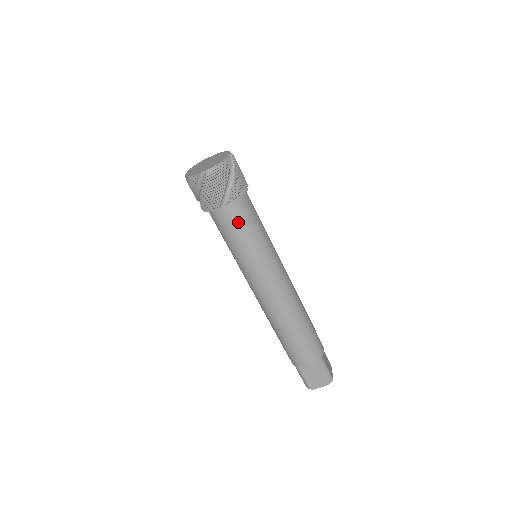
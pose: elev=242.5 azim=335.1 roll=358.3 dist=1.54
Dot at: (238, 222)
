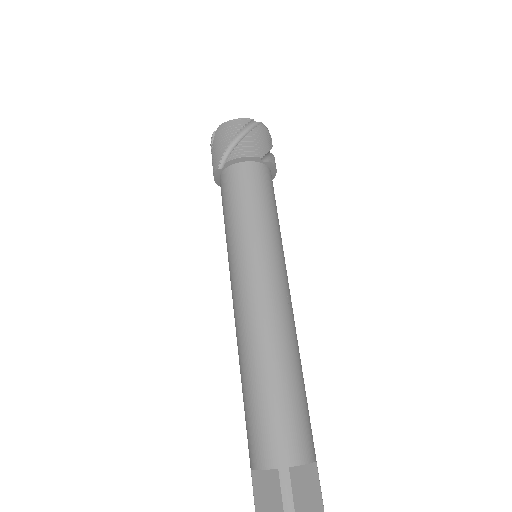
Dot at: (270, 188)
